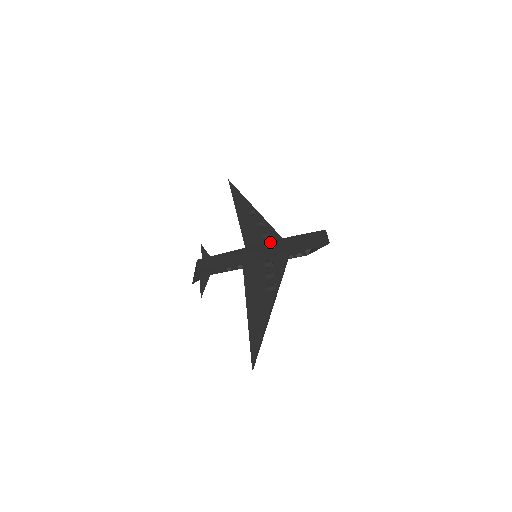
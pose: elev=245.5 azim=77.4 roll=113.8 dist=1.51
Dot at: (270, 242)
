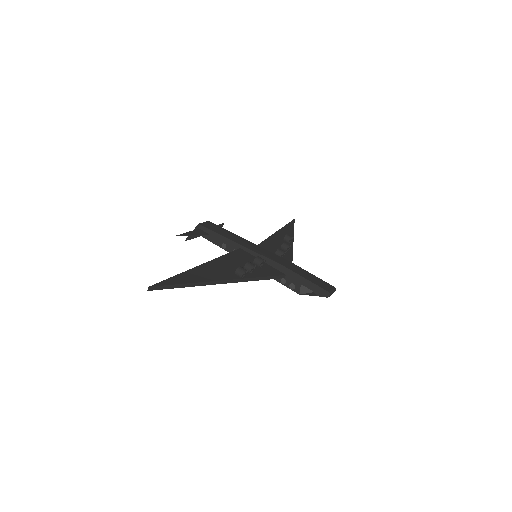
Dot at: (279, 256)
